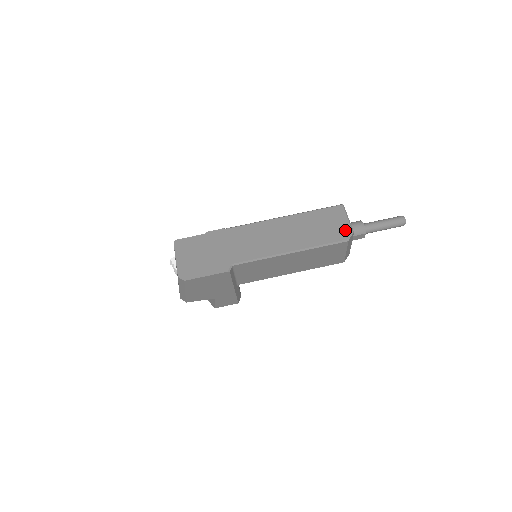
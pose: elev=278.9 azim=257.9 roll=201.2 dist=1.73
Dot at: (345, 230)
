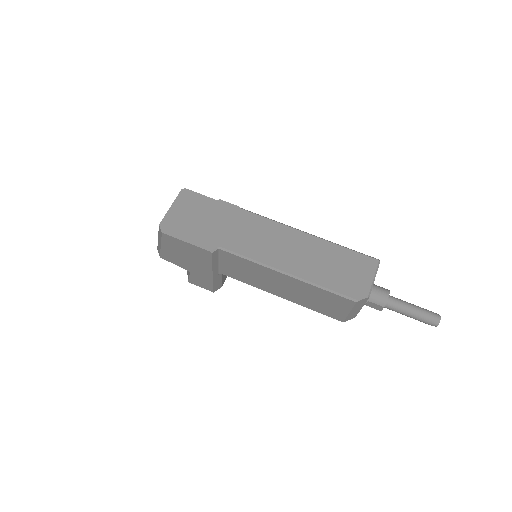
Dot at: (361, 288)
